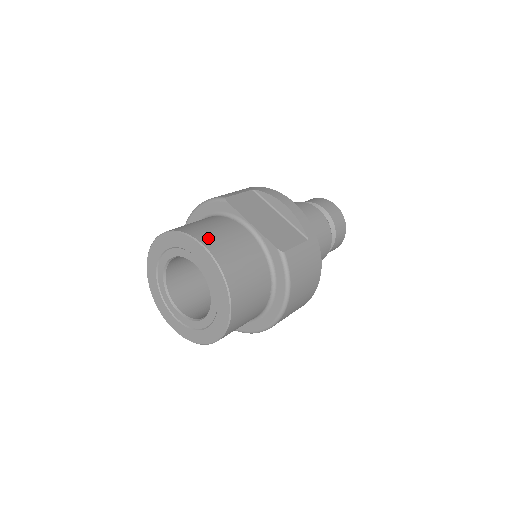
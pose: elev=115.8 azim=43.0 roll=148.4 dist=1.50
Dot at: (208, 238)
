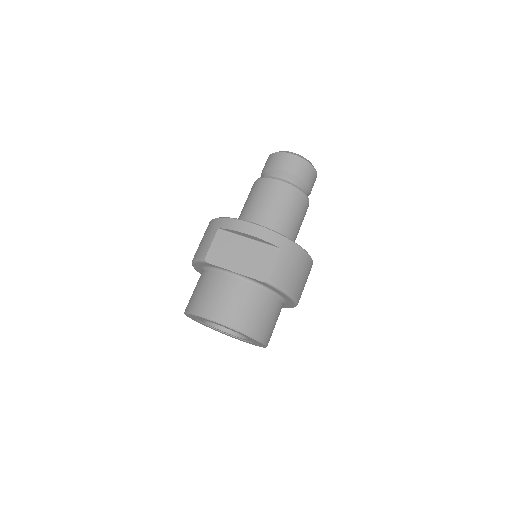
Dot at: (213, 311)
